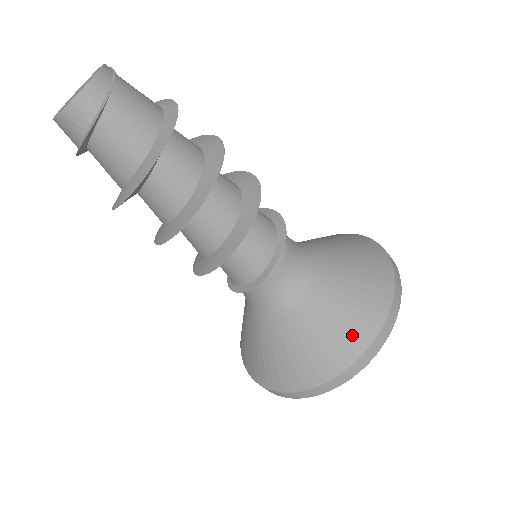
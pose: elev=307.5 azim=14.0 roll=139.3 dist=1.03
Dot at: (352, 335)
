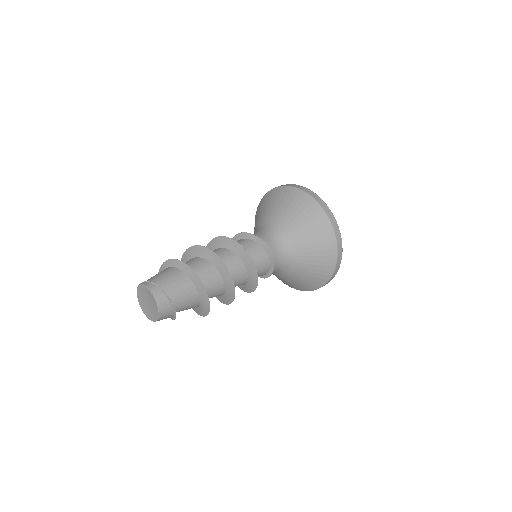
Dot at: (324, 234)
